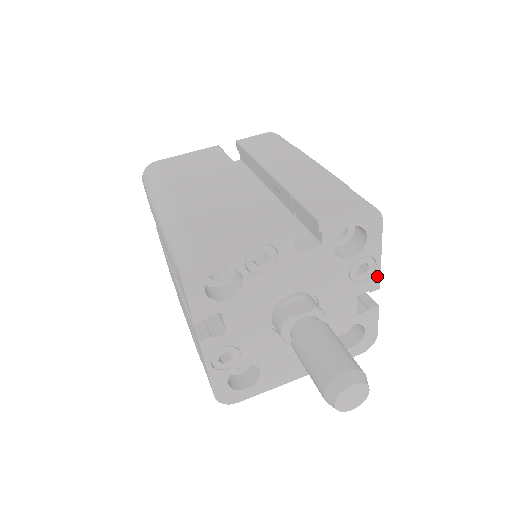
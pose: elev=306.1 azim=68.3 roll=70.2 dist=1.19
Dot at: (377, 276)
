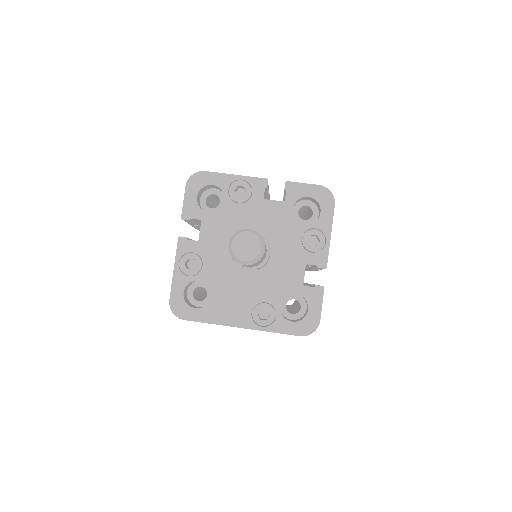
Dot at: (326, 254)
